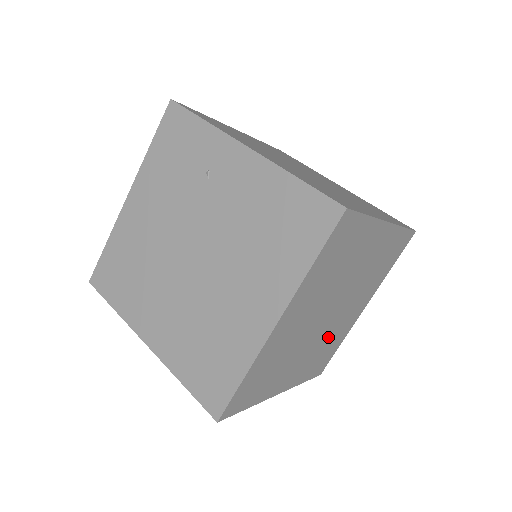
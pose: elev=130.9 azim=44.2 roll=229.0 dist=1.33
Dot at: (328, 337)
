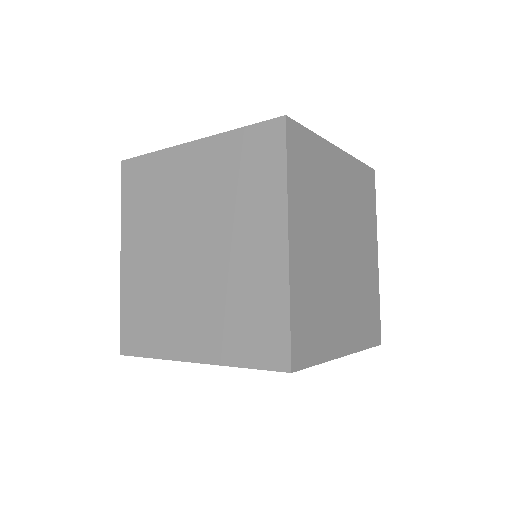
Dot at: (327, 291)
